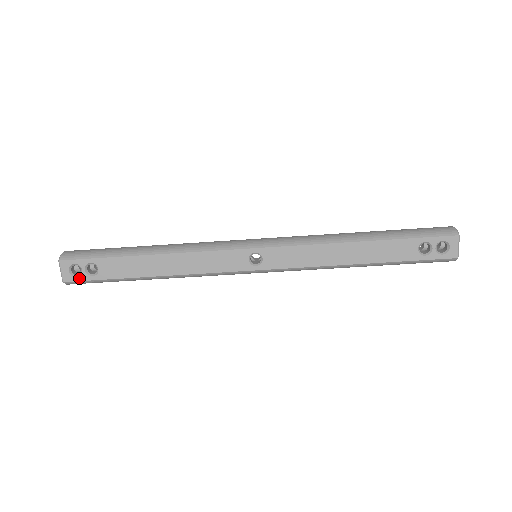
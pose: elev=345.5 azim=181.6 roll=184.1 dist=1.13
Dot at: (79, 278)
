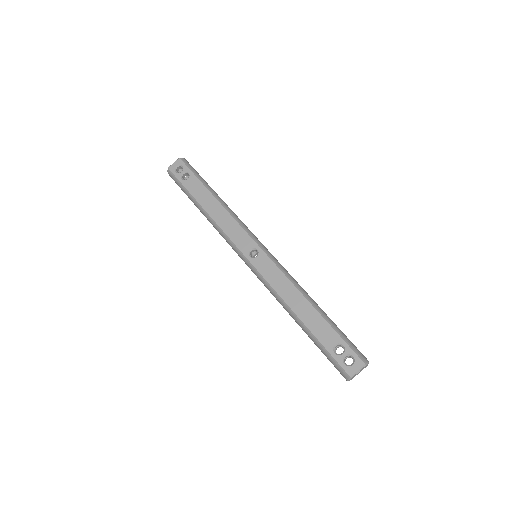
Dot at: (176, 173)
